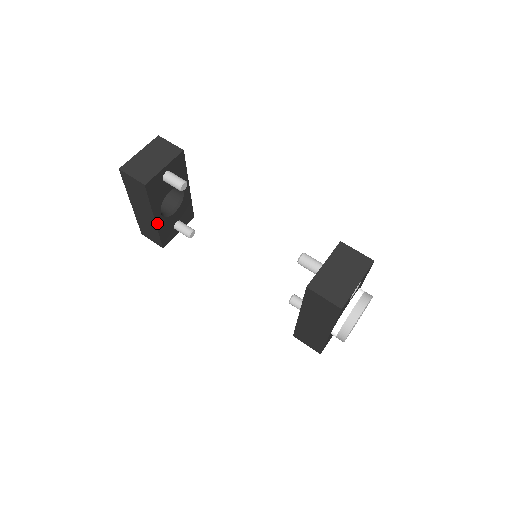
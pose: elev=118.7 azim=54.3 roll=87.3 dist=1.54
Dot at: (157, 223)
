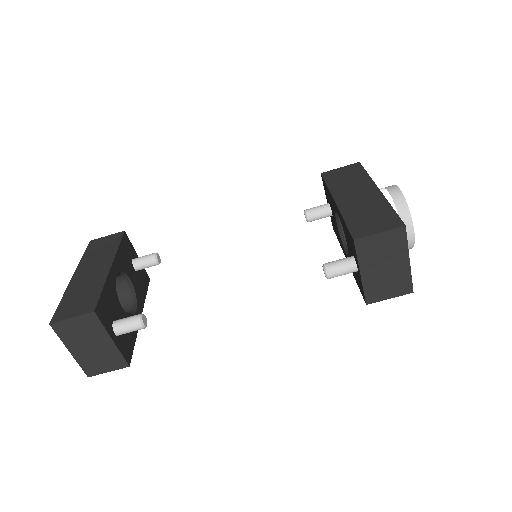
Dot at: (141, 310)
